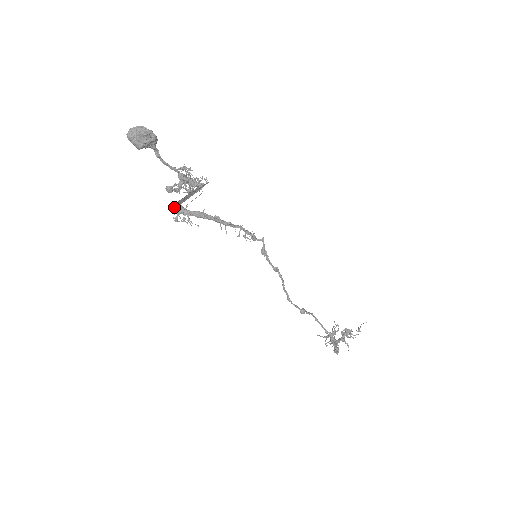
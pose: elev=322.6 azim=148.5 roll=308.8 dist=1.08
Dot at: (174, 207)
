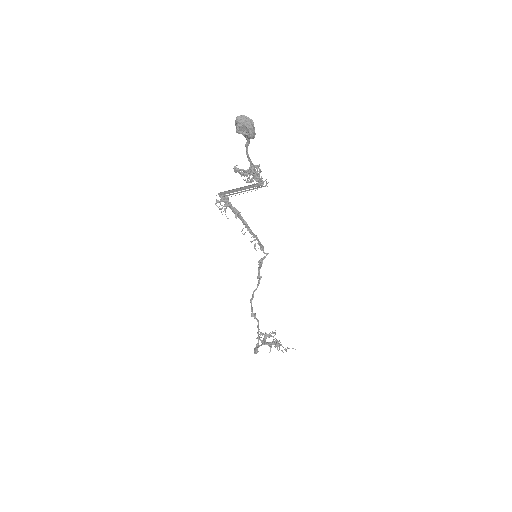
Dot at: (222, 194)
